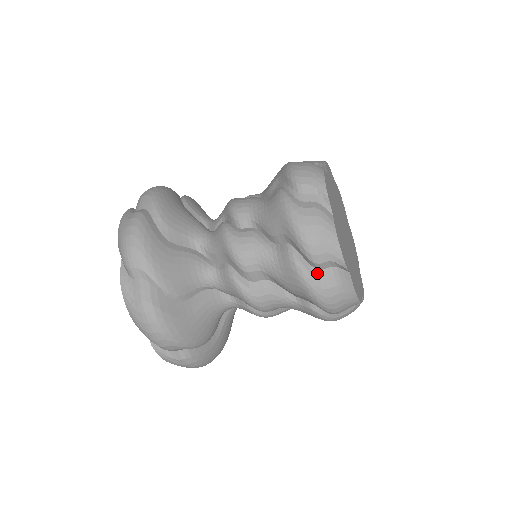
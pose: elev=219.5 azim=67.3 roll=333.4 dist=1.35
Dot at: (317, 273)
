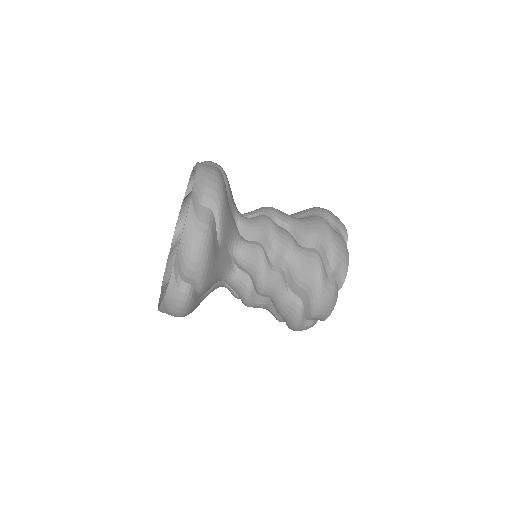
Dot at: (327, 277)
